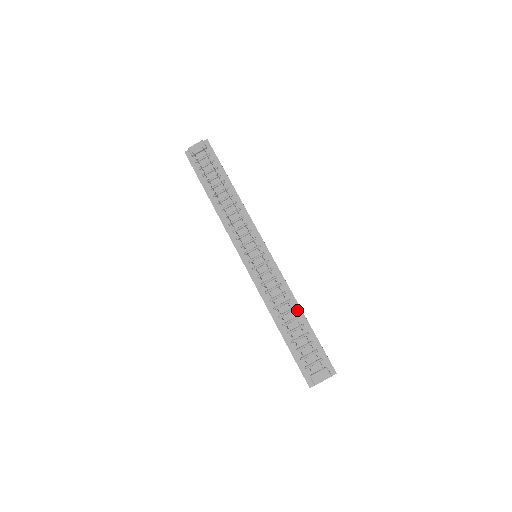
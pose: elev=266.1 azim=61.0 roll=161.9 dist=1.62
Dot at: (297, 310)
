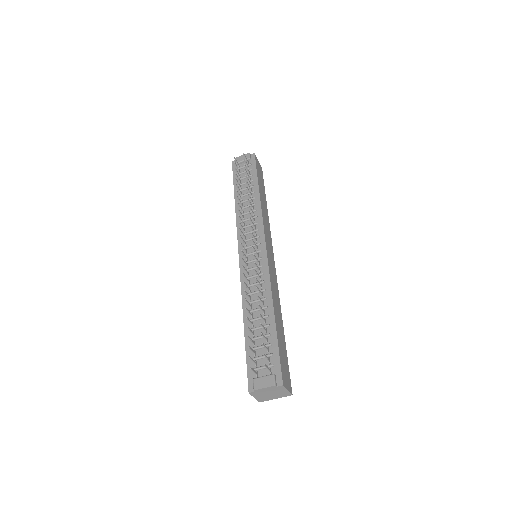
Dot at: (269, 309)
